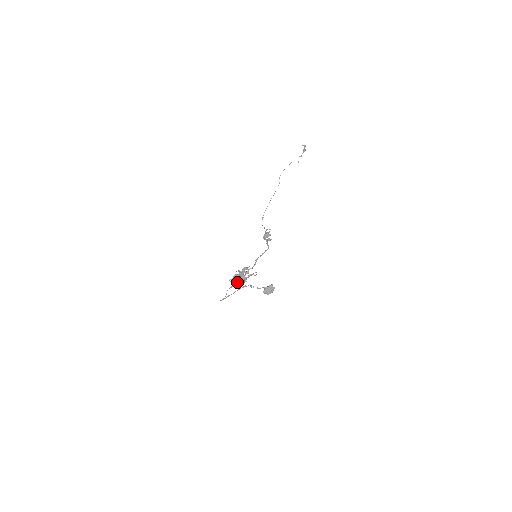
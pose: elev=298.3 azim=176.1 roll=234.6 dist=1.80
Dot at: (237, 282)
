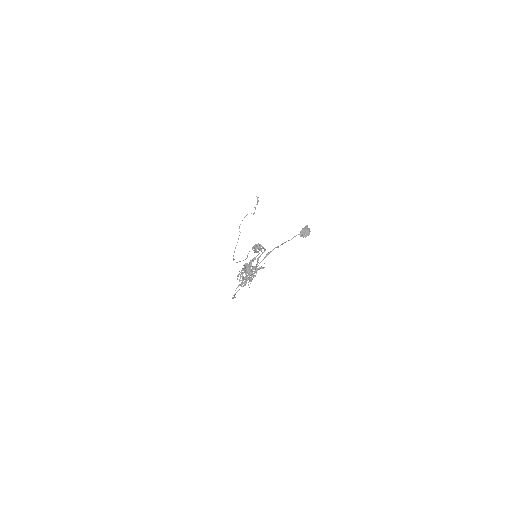
Dot at: (245, 278)
